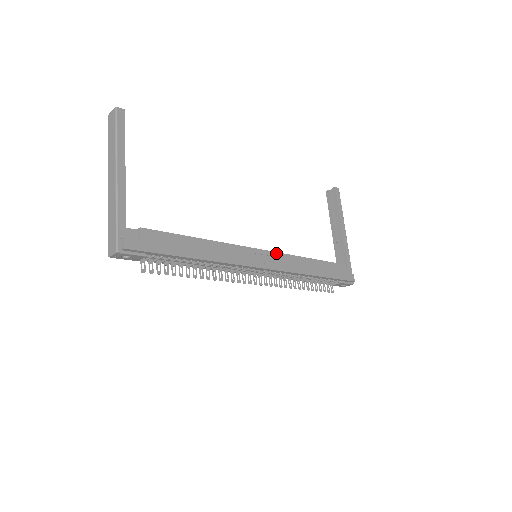
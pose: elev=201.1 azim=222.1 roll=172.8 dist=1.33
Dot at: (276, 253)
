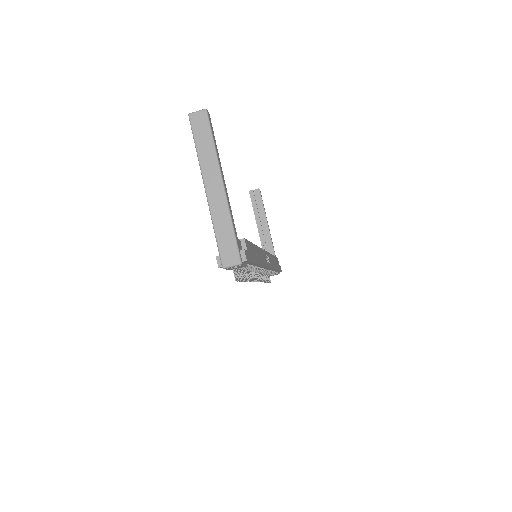
Dot at: (268, 253)
